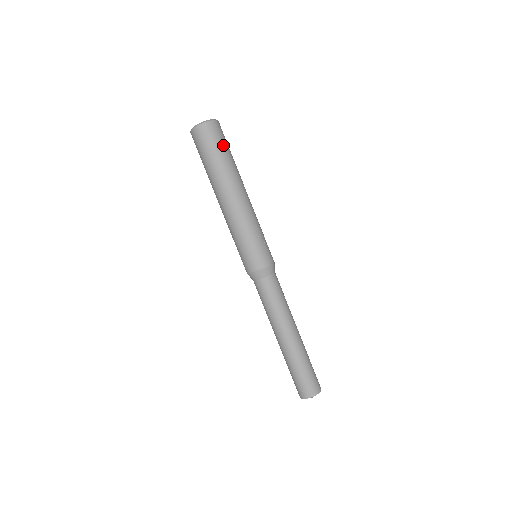
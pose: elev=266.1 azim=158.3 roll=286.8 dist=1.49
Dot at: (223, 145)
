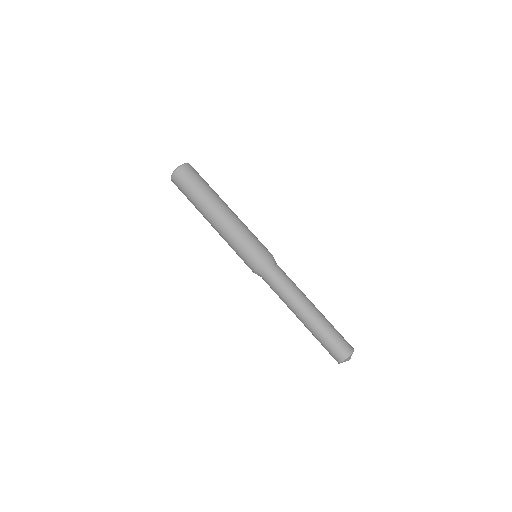
Dot at: occluded
